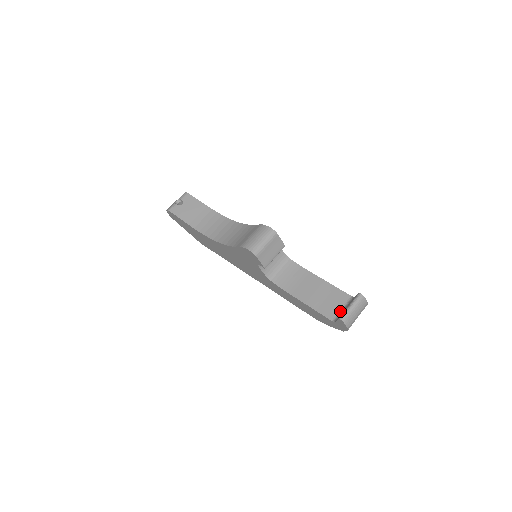
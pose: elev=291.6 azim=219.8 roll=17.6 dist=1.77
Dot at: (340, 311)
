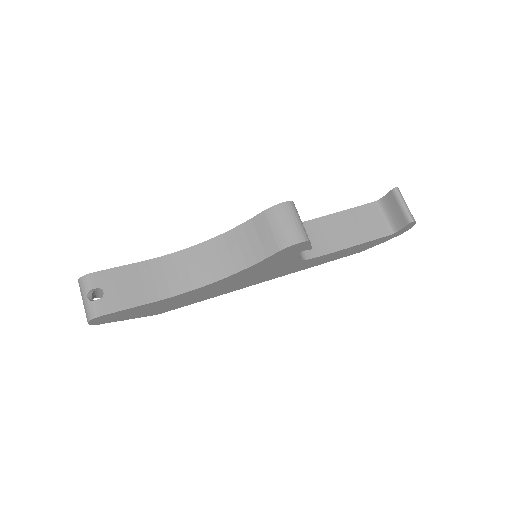
Dot at: (386, 221)
